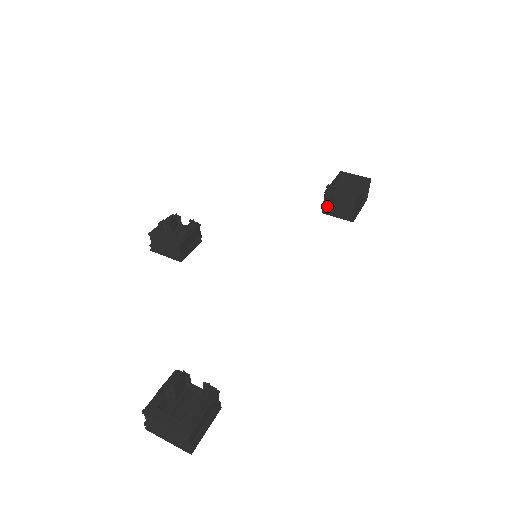
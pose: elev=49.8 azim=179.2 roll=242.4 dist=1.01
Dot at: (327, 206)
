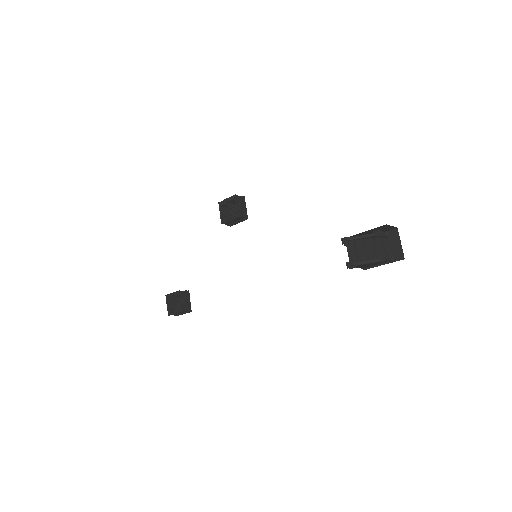
Dot at: occluded
